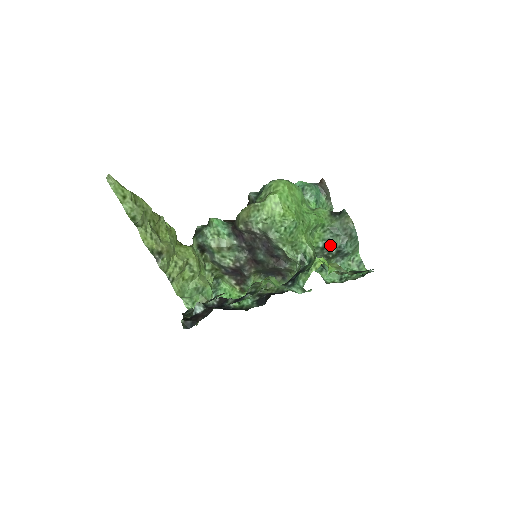
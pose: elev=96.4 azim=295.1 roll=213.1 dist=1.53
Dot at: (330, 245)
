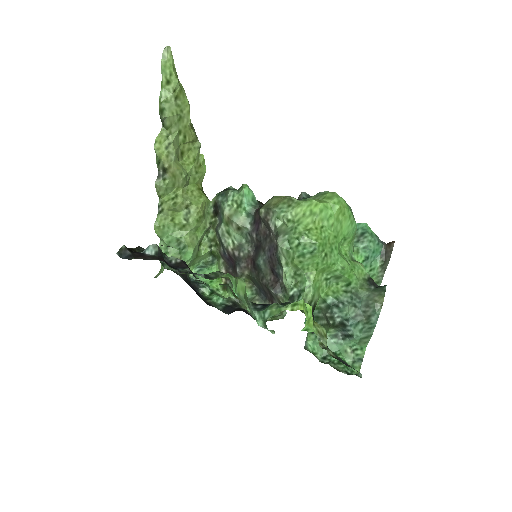
Dot at: (339, 309)
